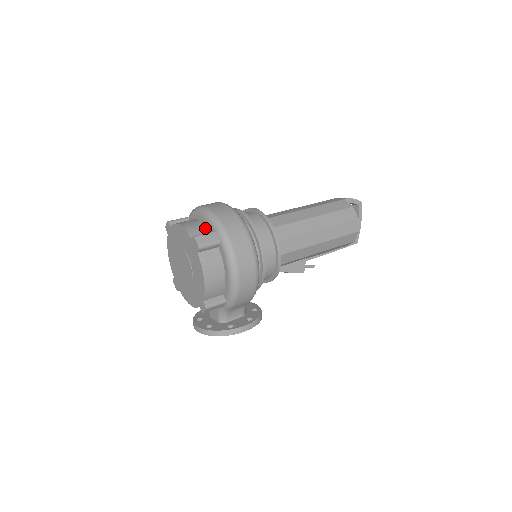
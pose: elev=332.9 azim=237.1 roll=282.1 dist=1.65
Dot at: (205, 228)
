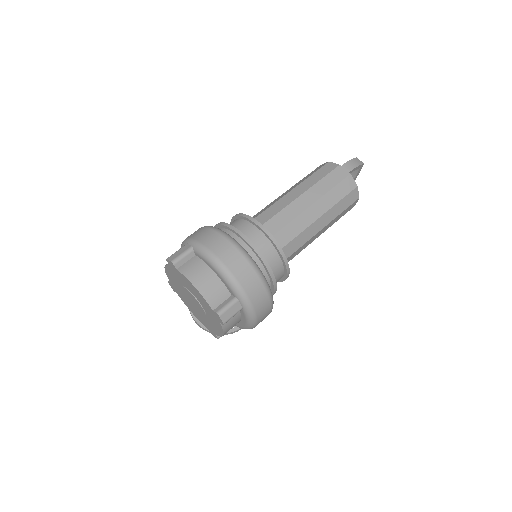
Dot at: (224, 290)
